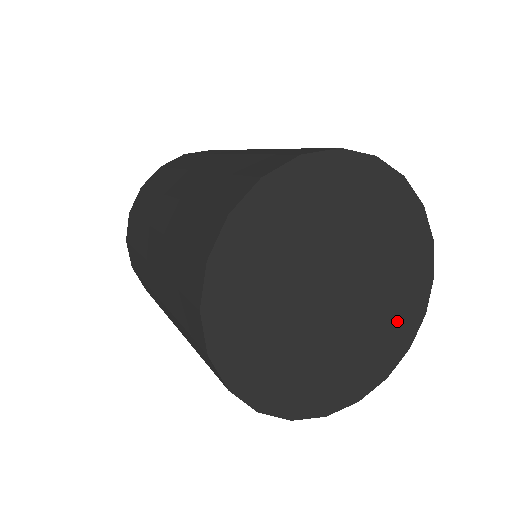
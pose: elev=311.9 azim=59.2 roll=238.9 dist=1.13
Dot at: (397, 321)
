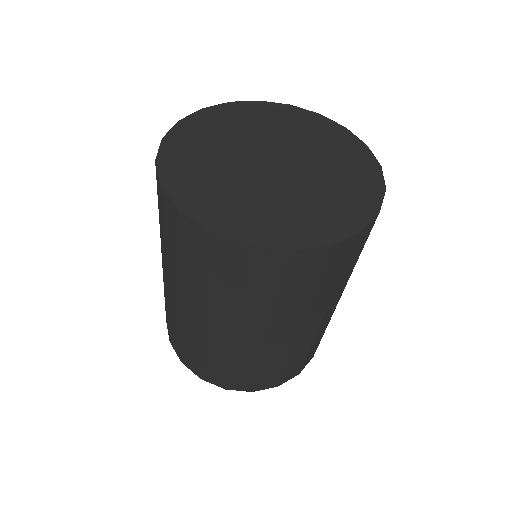
Dot at: (352, 190)
